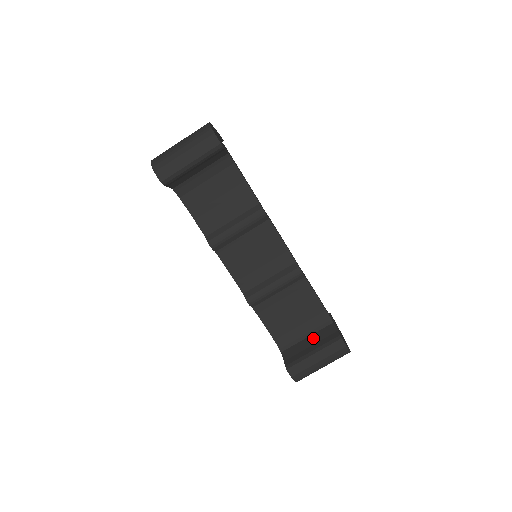
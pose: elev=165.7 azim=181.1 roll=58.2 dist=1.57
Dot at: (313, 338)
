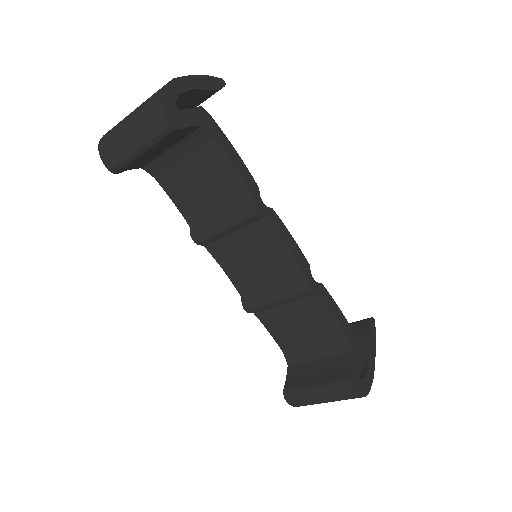
Dot at: (324, 364)
